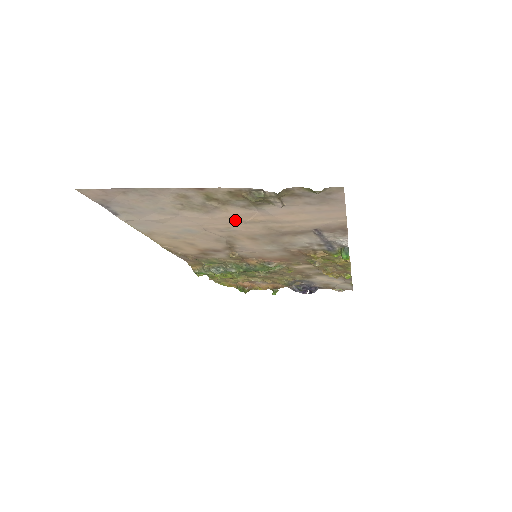
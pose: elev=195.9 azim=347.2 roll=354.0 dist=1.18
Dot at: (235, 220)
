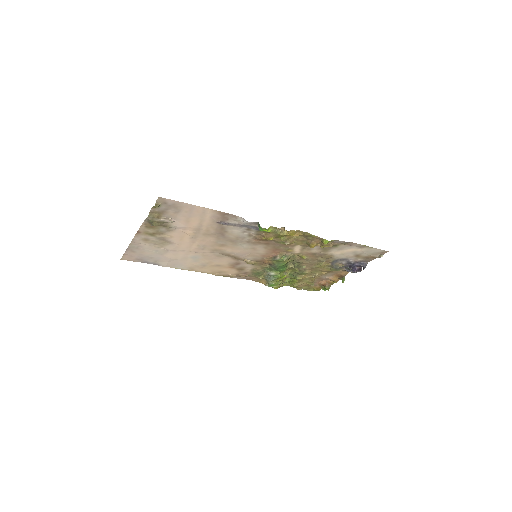
Dot at: (188, 239)
